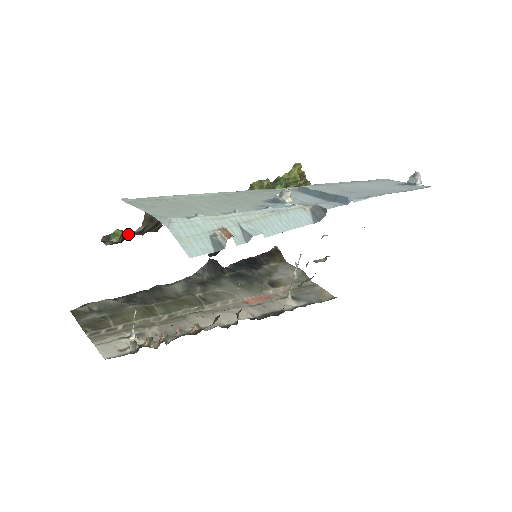
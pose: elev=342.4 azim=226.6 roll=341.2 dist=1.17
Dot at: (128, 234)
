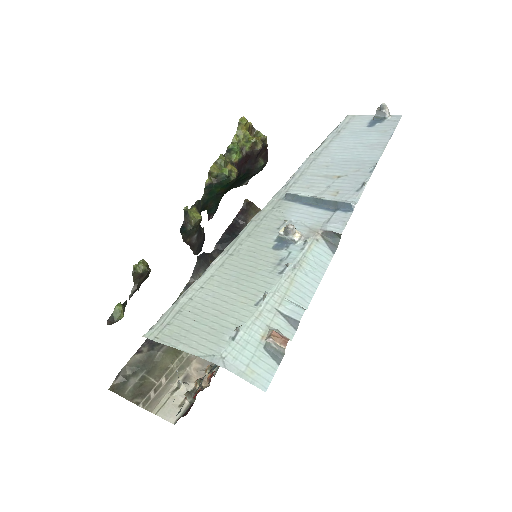
Dot at: (126, 300)
